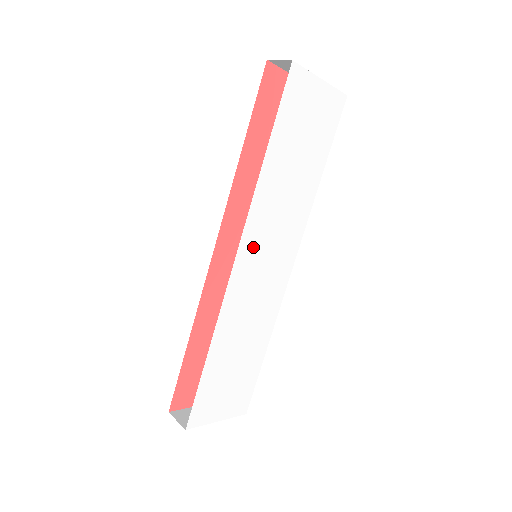
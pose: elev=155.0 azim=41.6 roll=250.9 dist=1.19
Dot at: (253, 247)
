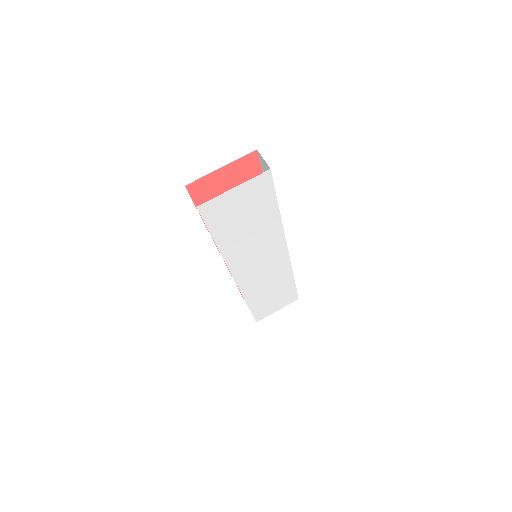
Dot at: (244, 269)
